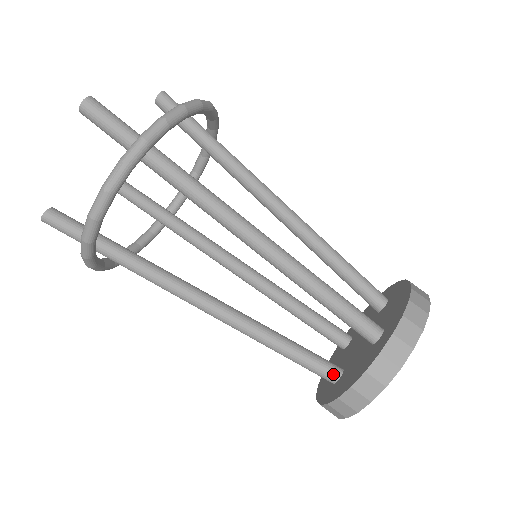
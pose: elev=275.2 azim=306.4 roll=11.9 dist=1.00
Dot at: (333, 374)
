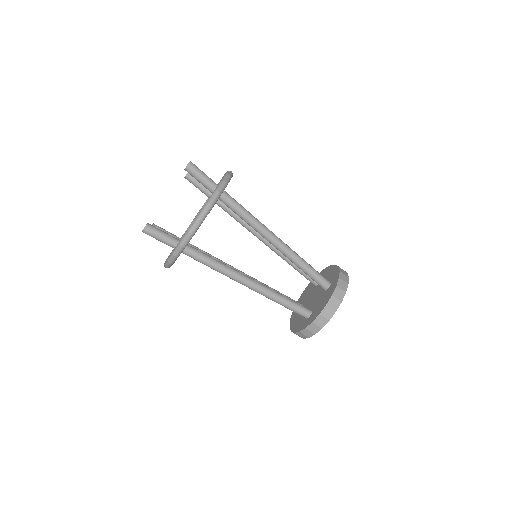
Dot at: (308, 311)
